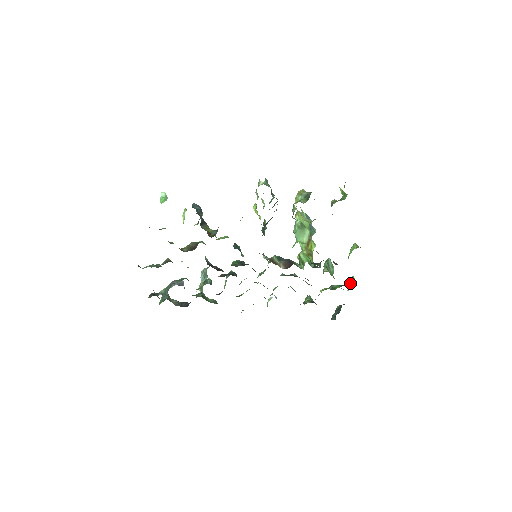
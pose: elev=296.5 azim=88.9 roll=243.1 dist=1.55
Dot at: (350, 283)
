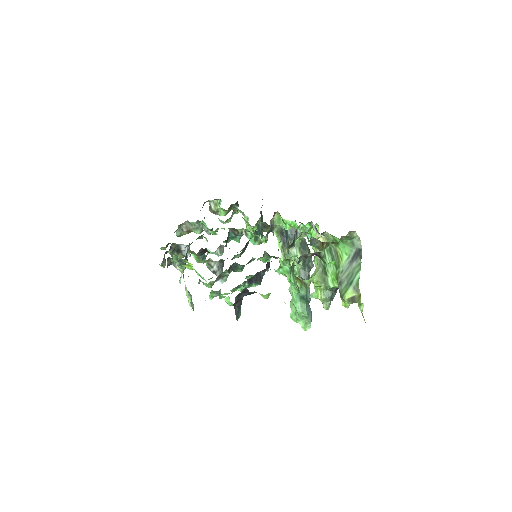
Dot at: occluded
